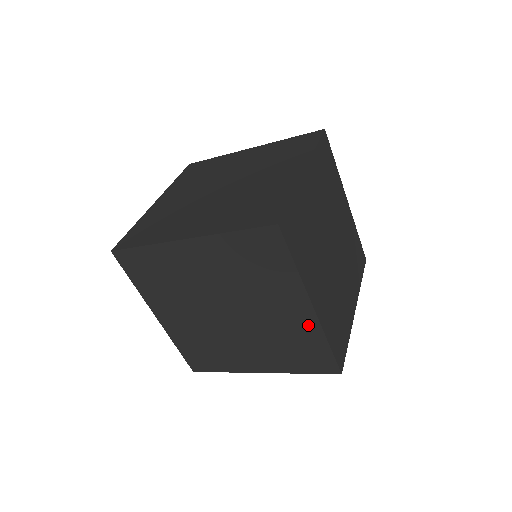
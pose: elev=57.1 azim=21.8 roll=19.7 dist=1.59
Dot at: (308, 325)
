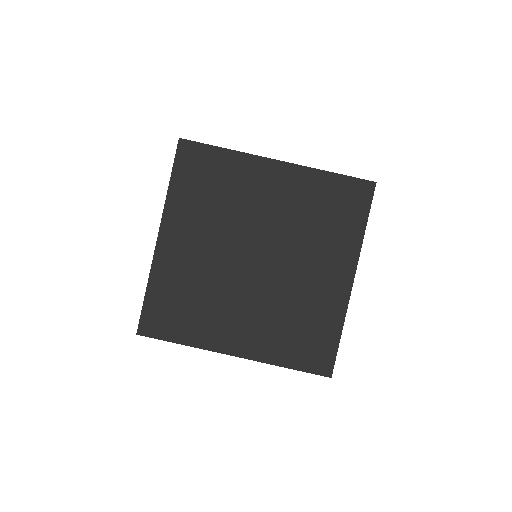
Dot at: (297, 179)
